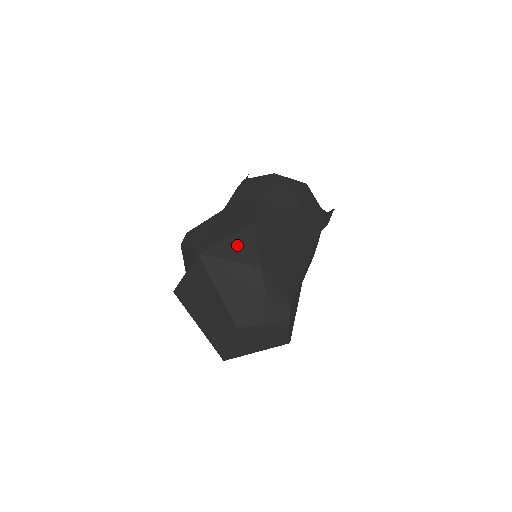
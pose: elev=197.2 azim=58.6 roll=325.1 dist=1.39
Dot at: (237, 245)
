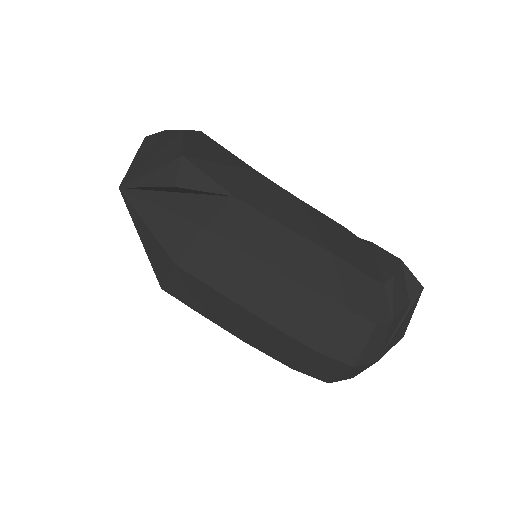
Dot at: occluded
